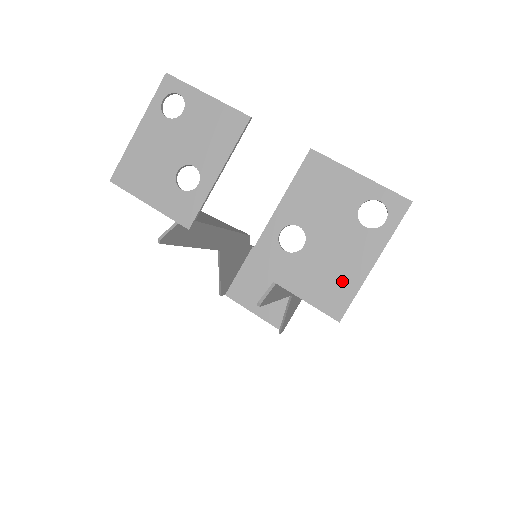
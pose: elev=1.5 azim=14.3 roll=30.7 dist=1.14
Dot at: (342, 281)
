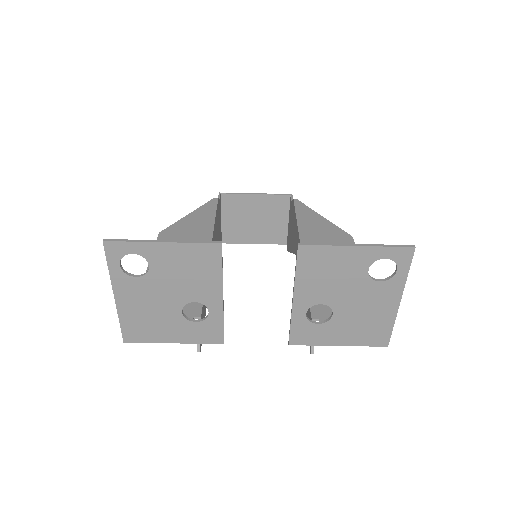
Dot at: (378, 323)
